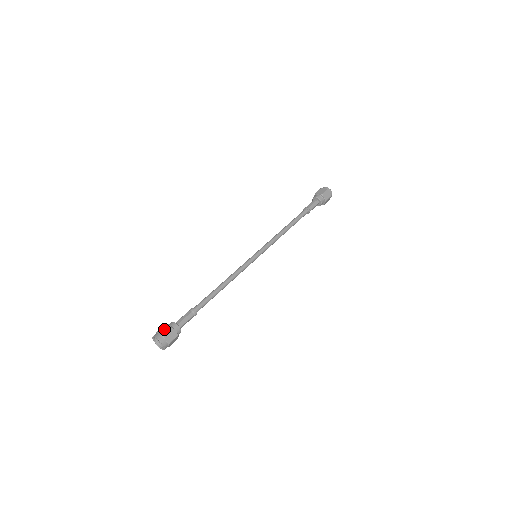
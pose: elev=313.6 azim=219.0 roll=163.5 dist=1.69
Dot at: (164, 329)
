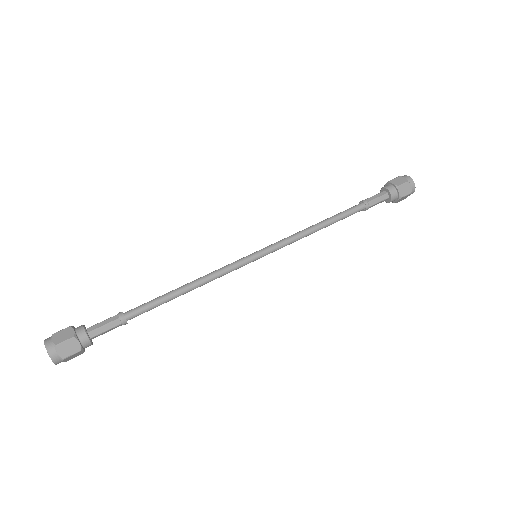
Dot at: (63, 335)
